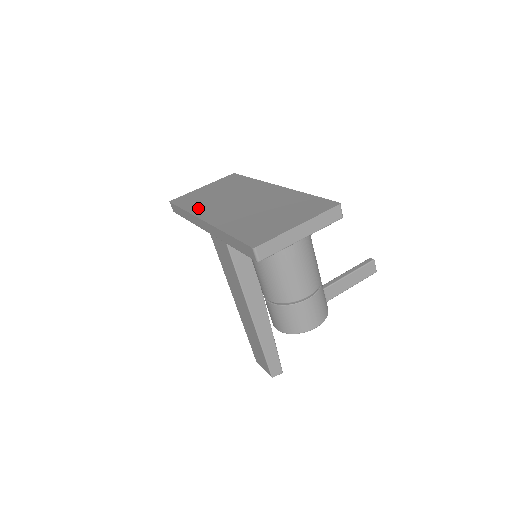
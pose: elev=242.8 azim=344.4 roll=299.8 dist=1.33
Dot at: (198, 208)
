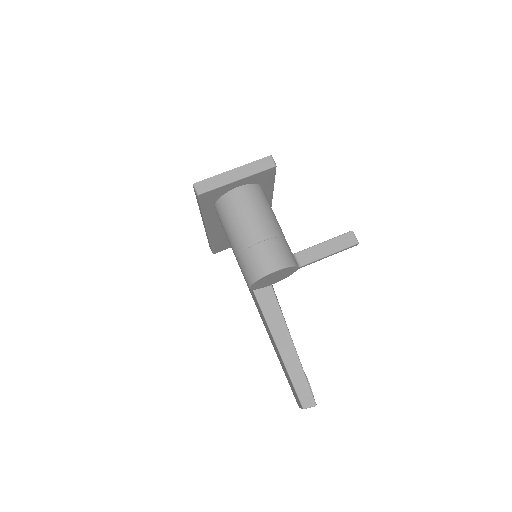
Dot at: occluded
